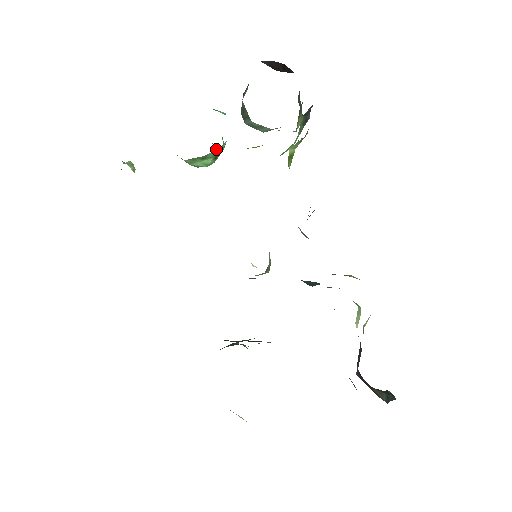
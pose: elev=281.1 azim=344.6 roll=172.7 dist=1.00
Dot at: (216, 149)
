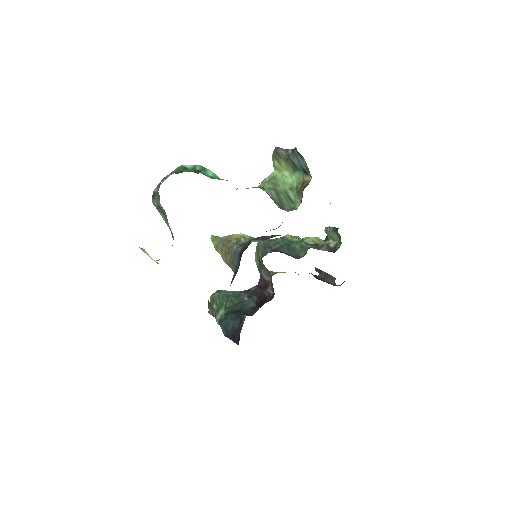
Dot at: occluded
